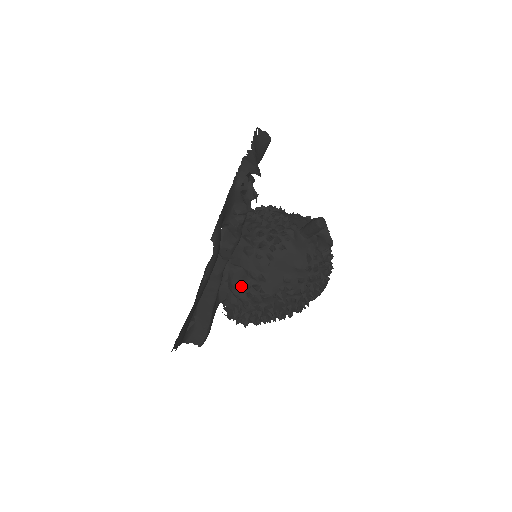
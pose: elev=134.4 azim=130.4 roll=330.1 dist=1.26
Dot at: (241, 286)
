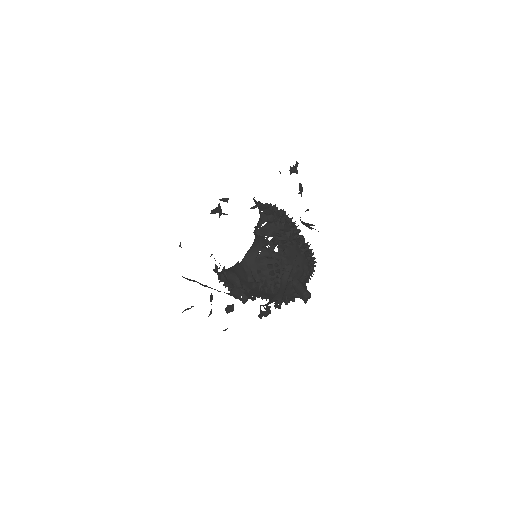
Dot at: (232, 284)
